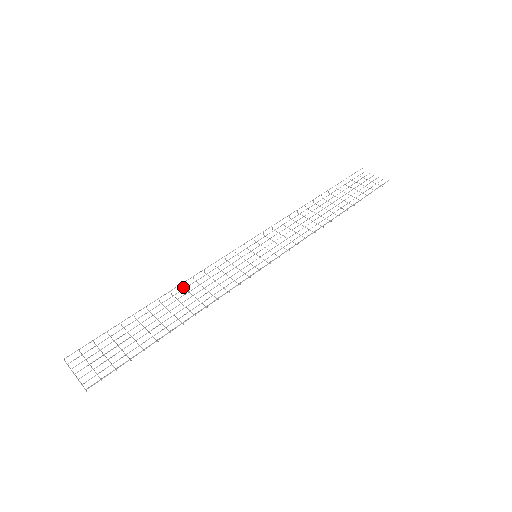
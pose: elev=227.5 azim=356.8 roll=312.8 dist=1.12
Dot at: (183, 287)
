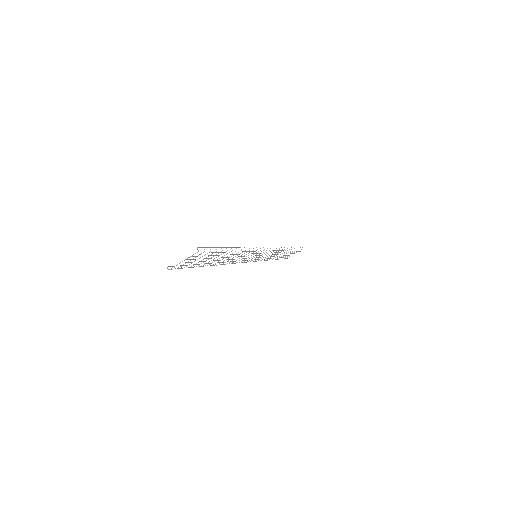
Dot at: (221, 264)
